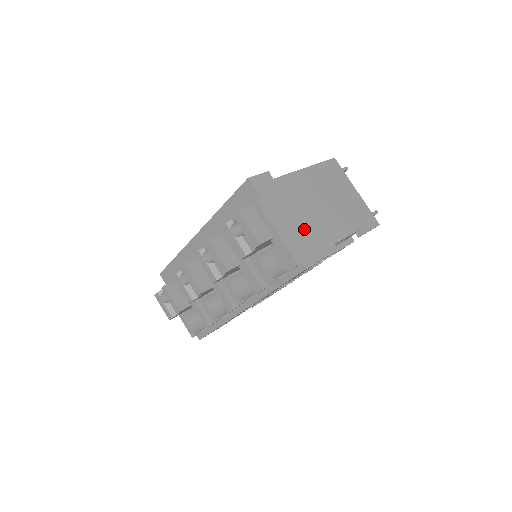
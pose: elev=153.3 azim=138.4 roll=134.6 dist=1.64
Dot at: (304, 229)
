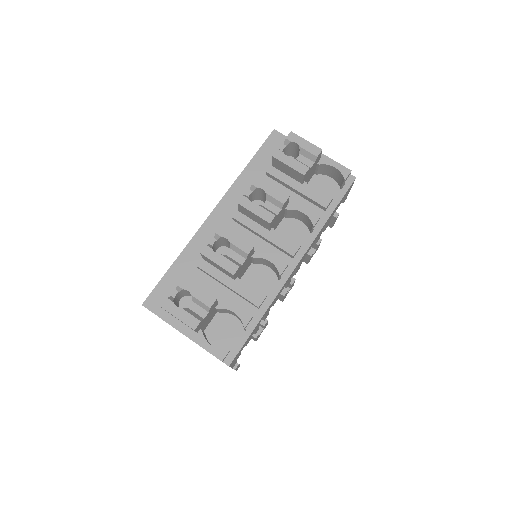
Dot at: occluded
